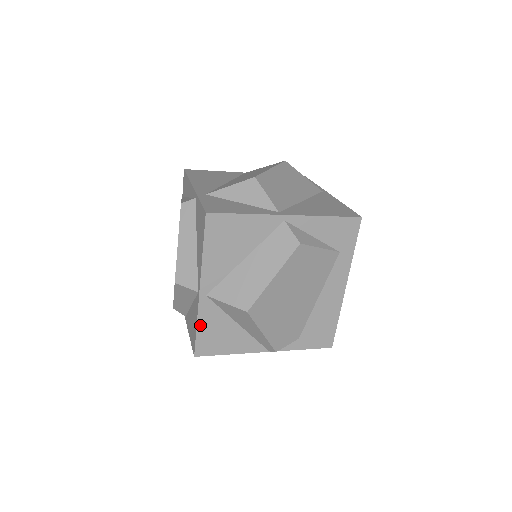
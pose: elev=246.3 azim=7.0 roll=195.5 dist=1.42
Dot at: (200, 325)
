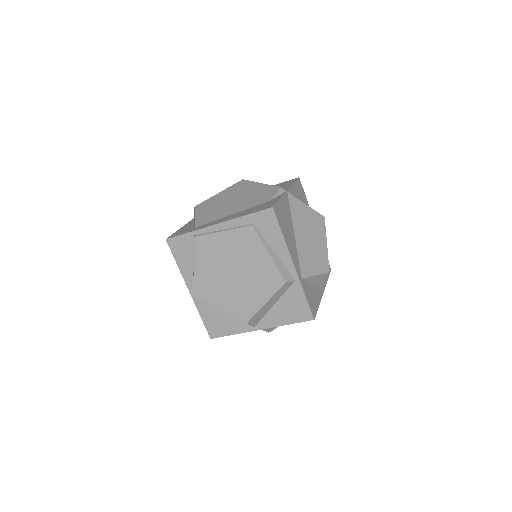
Dot at: (235, 333)
